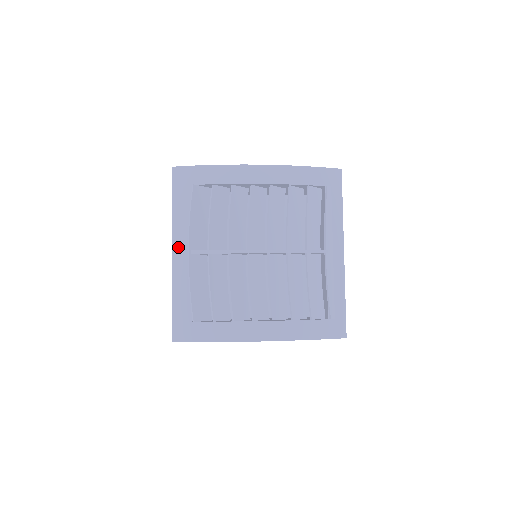
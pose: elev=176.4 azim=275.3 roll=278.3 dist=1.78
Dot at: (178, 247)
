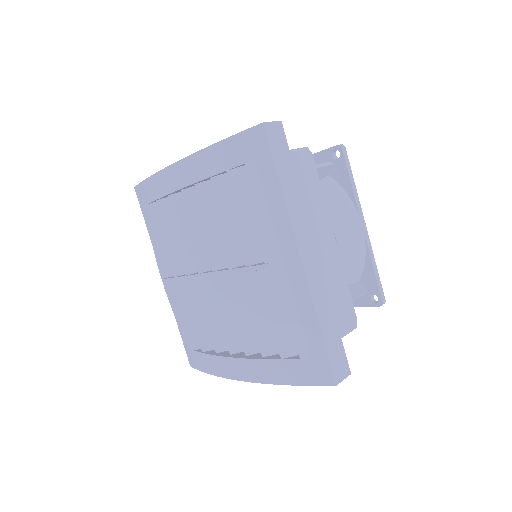
Dot at: occluded
